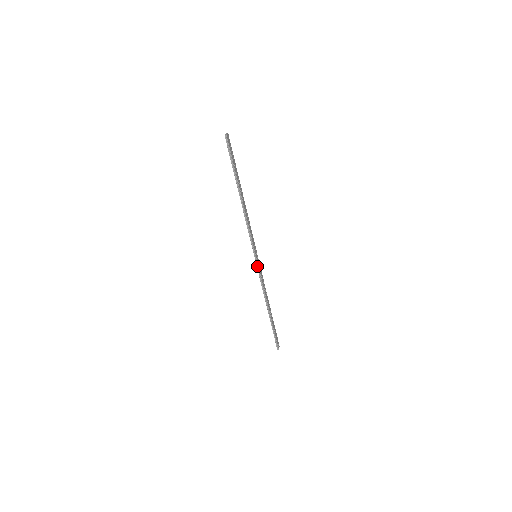
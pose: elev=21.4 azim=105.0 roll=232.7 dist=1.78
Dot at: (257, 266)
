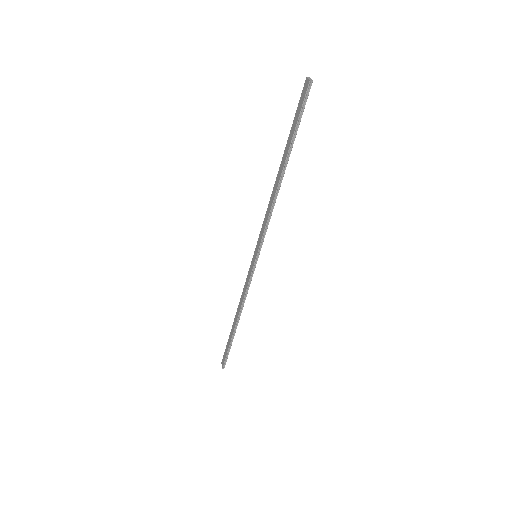
Dot at: (253, 269)
